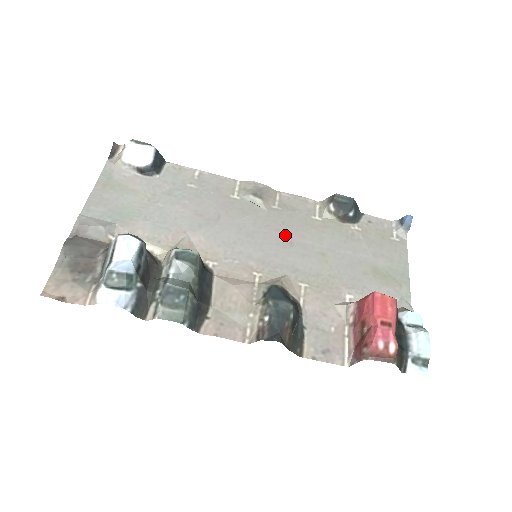
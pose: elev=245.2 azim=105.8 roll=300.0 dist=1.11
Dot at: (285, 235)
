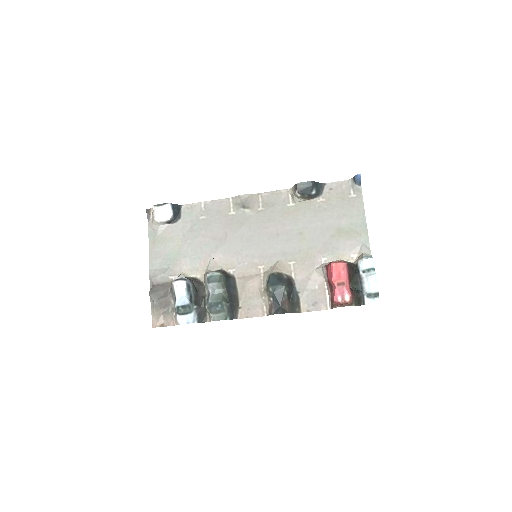
Dot at: (272, 229)
